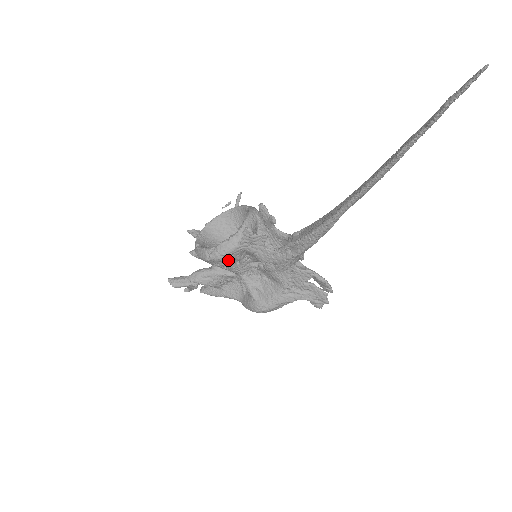
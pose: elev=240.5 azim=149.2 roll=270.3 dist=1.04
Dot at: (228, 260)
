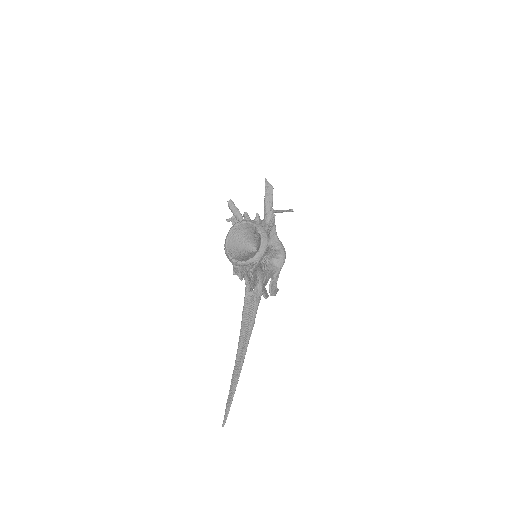
Dot at: occluded
